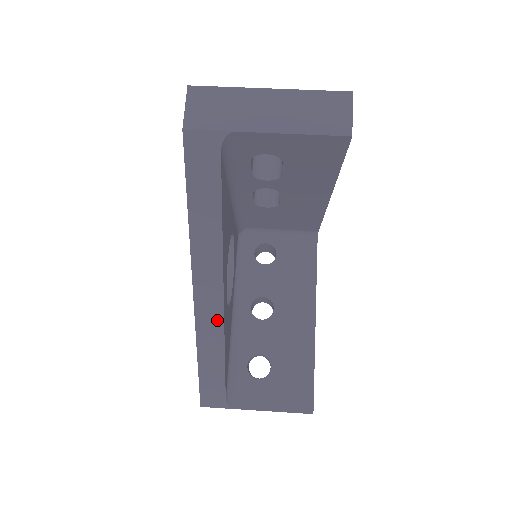
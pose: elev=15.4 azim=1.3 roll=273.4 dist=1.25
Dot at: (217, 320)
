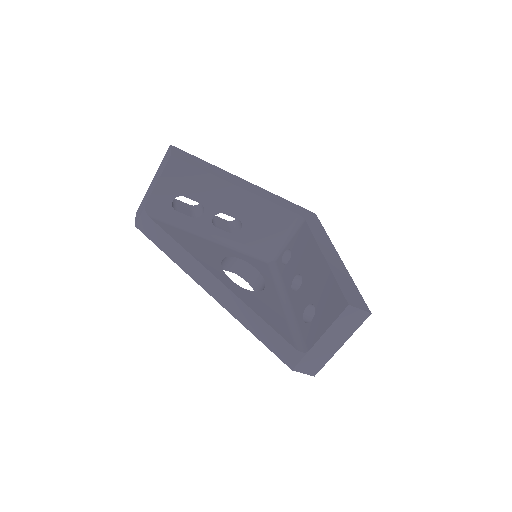
Dot at: (231, 296)
